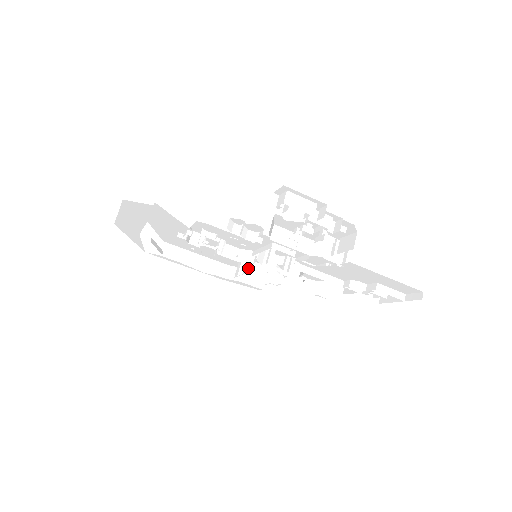
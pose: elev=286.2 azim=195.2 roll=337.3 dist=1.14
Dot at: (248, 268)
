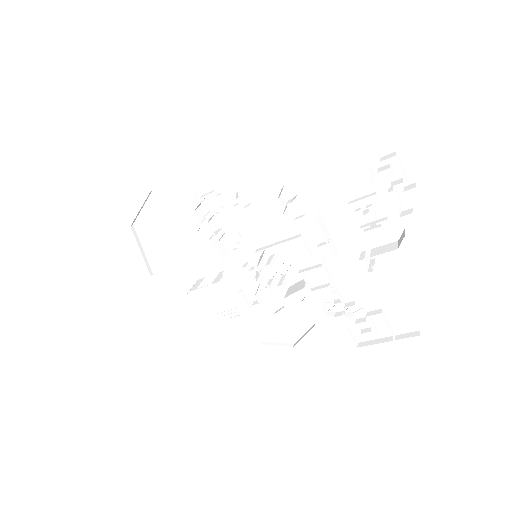
Dot at: (207, 289)
